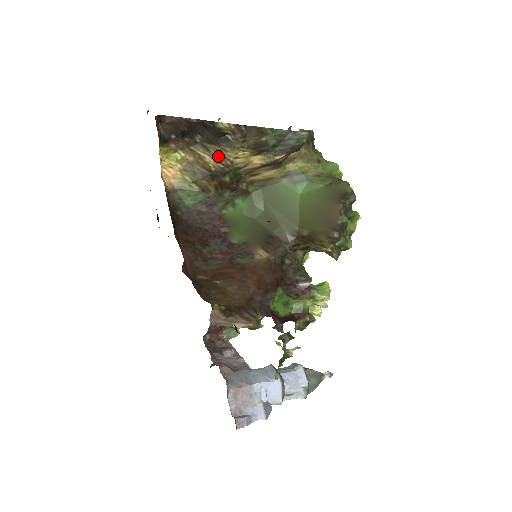
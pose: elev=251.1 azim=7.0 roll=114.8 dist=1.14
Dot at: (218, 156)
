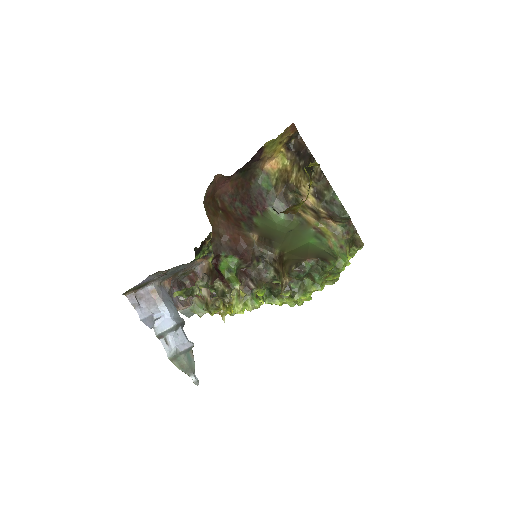
Dot at: (299, 178)
